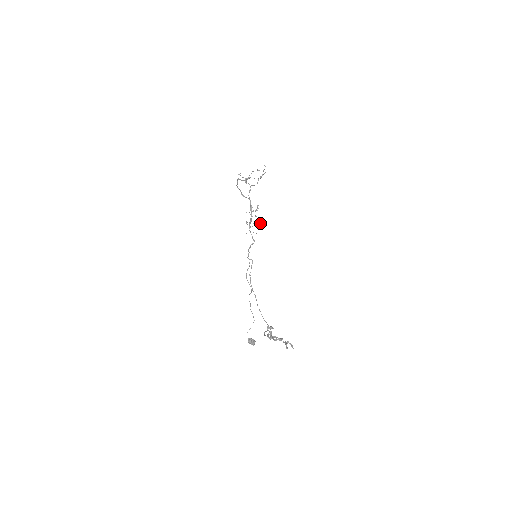
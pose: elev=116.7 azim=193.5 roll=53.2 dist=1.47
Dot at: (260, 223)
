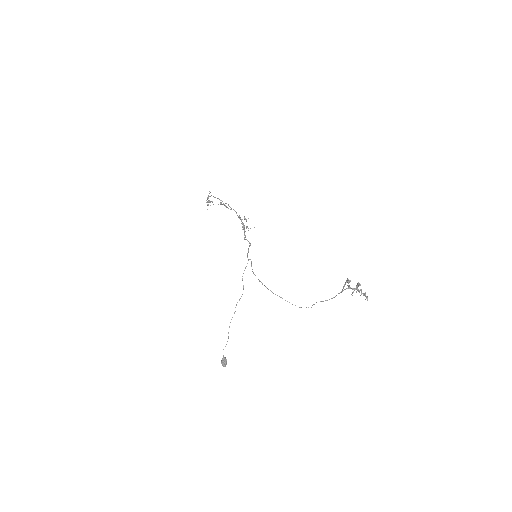
Dot at: occluded
